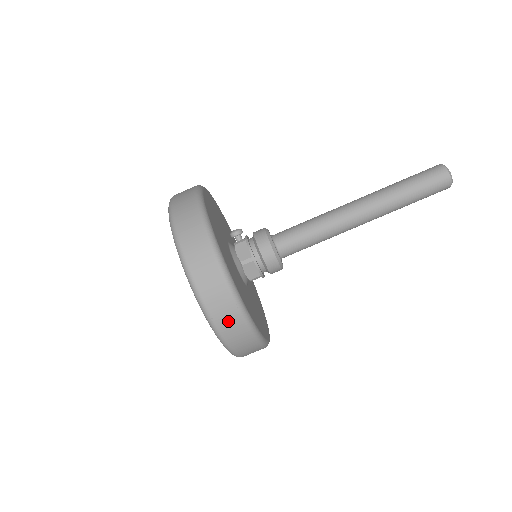
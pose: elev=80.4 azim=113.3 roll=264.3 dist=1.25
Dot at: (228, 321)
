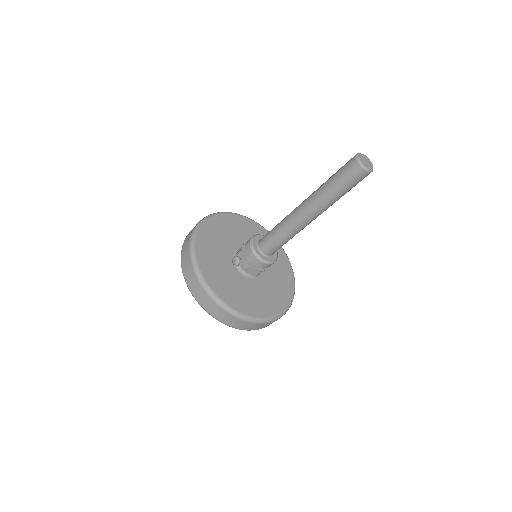
Dot at: occluded
